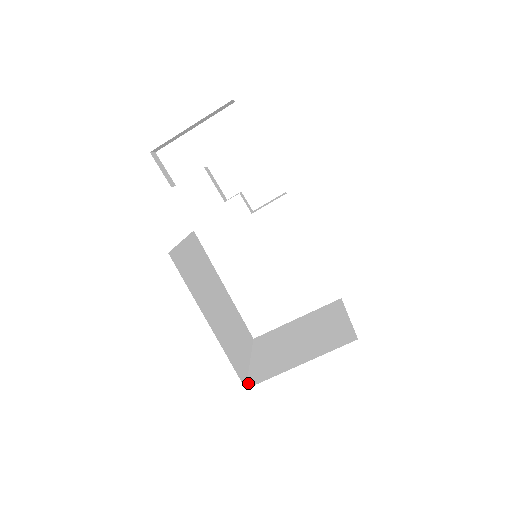
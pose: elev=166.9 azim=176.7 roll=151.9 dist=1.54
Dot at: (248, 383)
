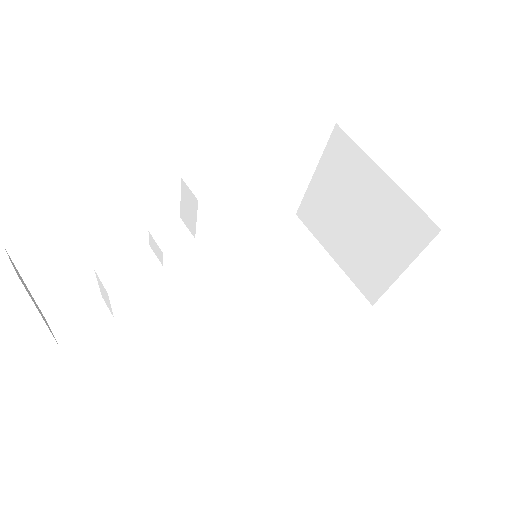
Dot at: (367, 298)
